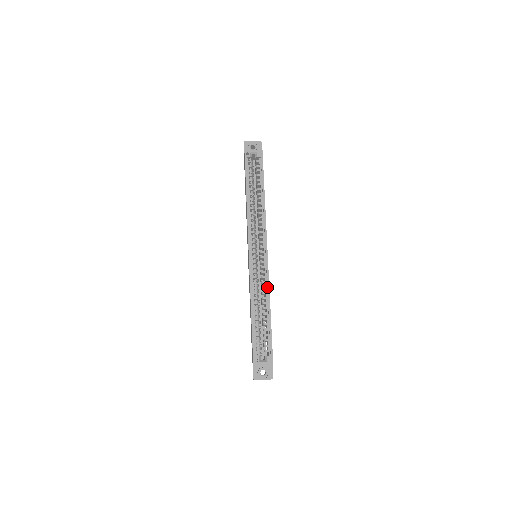
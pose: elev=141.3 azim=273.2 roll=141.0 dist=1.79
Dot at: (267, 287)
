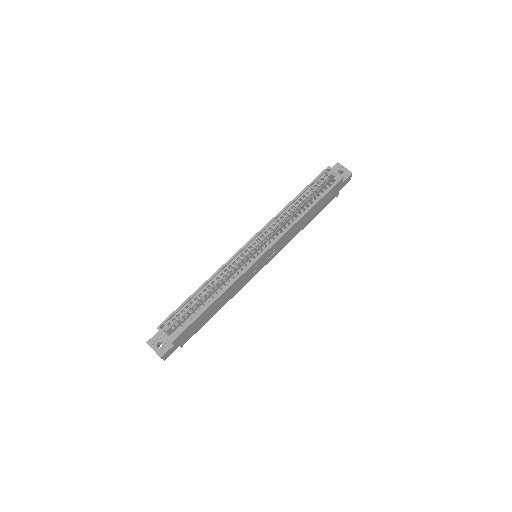
Dot at: (232, 281)
